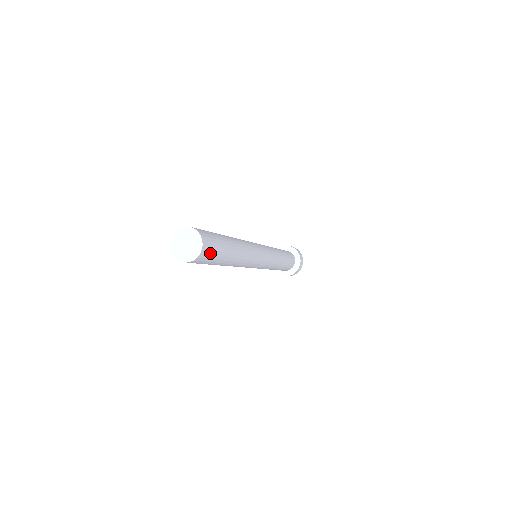
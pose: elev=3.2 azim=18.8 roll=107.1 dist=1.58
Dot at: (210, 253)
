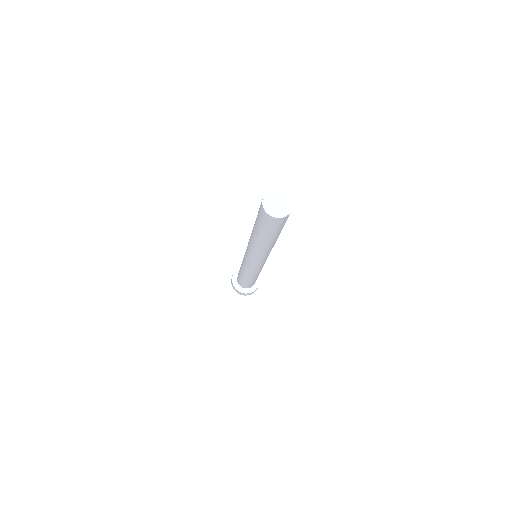
Dot at: occluded
